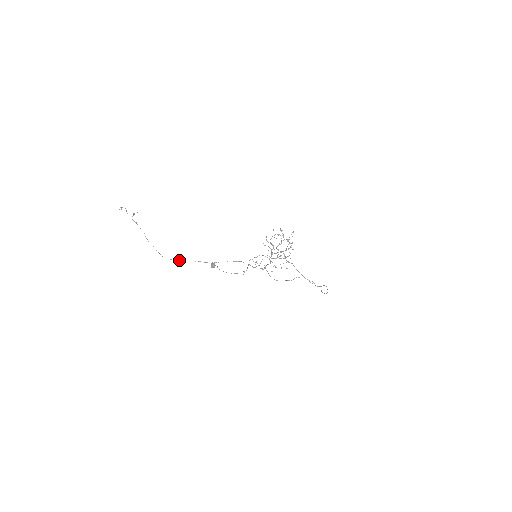
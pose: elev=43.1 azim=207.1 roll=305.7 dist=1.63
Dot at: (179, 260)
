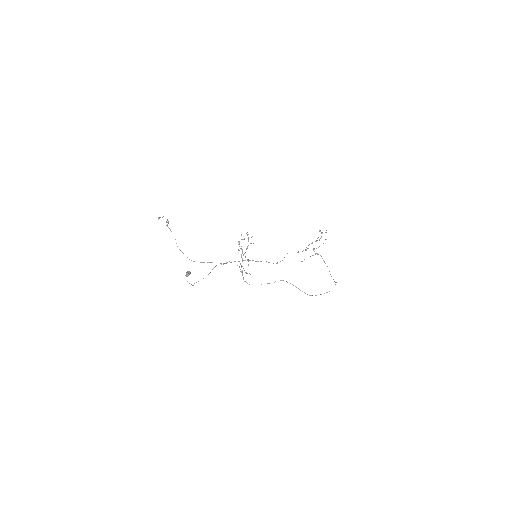
Dot at: (201, 262)
